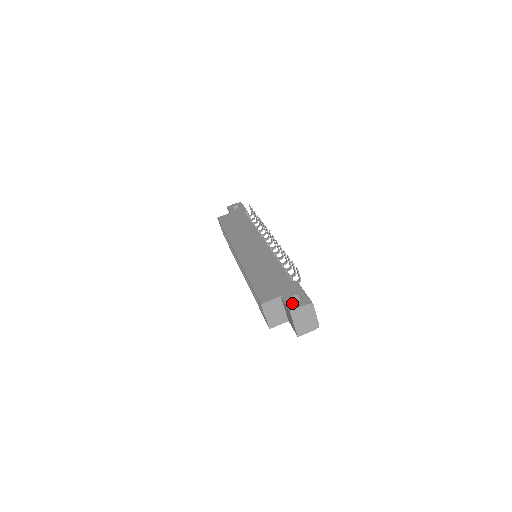
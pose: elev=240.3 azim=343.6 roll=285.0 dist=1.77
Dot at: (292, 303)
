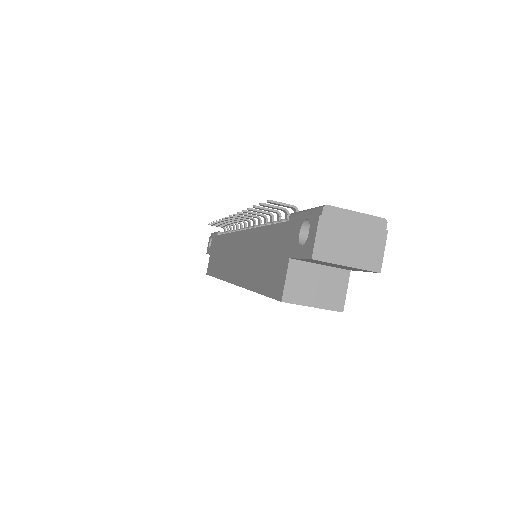
Dot at: (305, 245)
